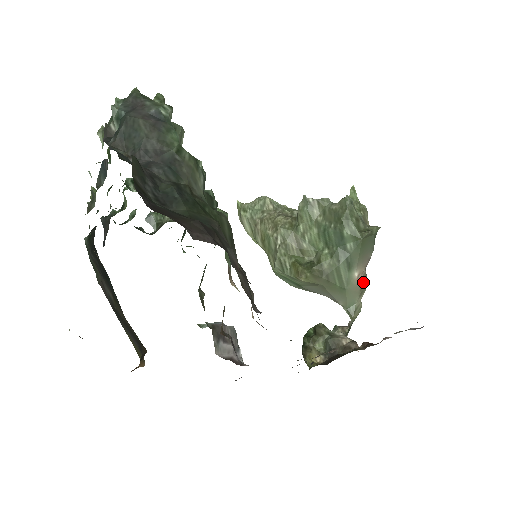
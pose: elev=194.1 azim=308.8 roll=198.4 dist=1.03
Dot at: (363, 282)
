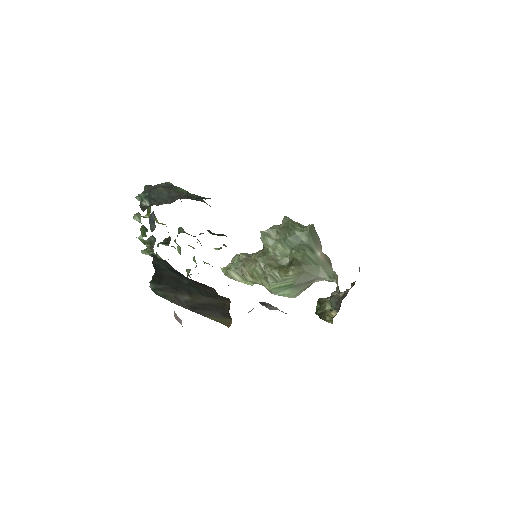
Dot at: (326, 258)
